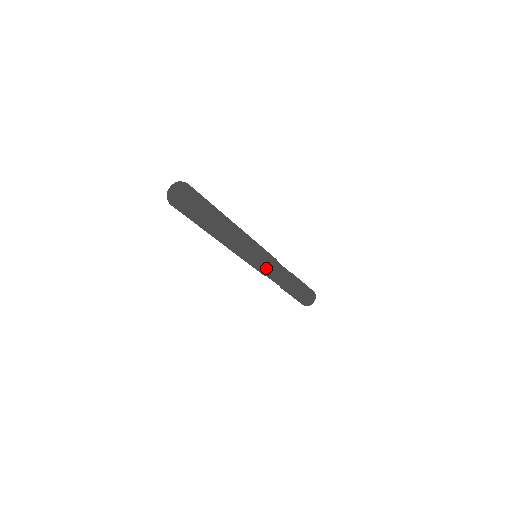
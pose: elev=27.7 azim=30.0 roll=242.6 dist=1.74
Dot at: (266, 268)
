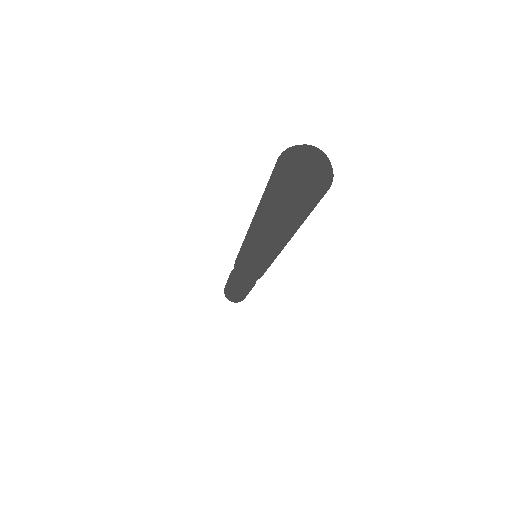
Dot at: occluded
